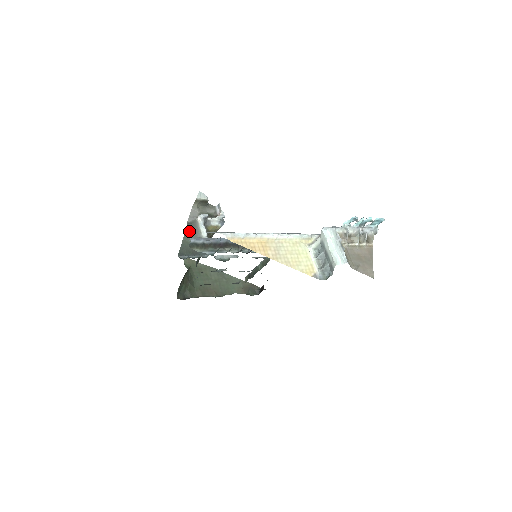
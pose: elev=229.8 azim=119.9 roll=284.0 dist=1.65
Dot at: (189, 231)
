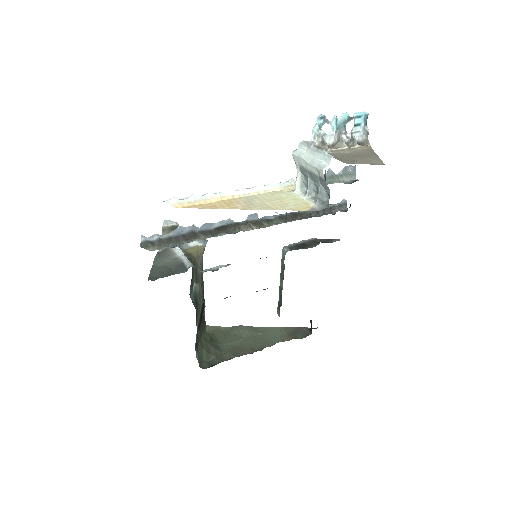
Dot at: (160, 257)
